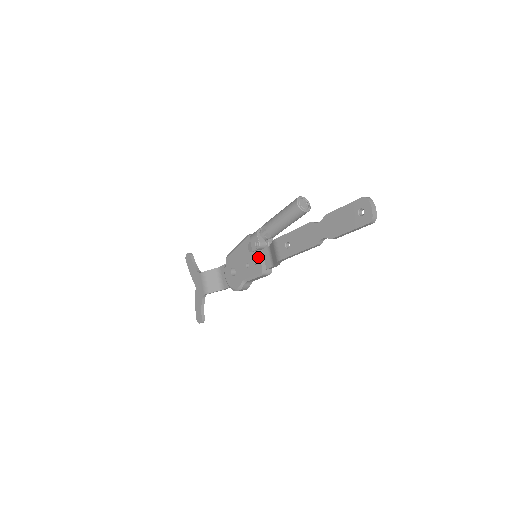
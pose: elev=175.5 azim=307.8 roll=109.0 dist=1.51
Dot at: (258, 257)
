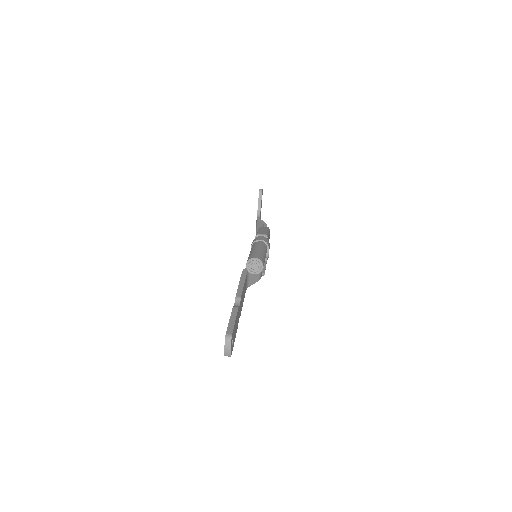
Dot at: occluded
